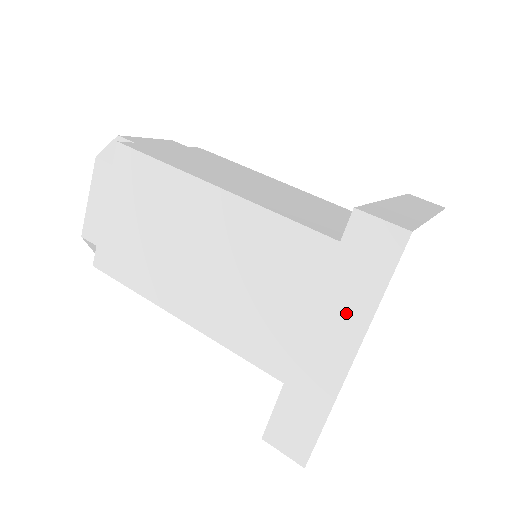
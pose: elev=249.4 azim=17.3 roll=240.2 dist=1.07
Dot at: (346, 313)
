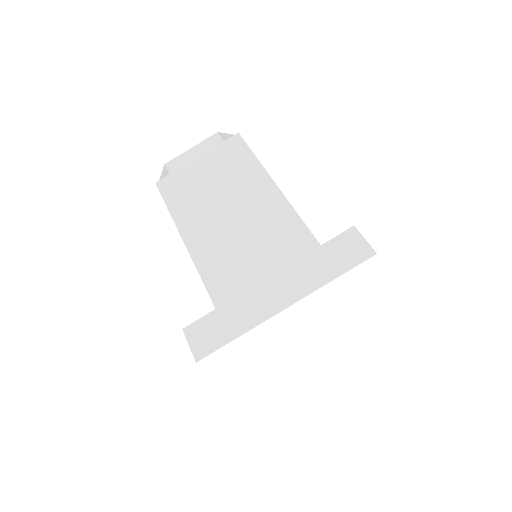
Dot at: (306, 277)
